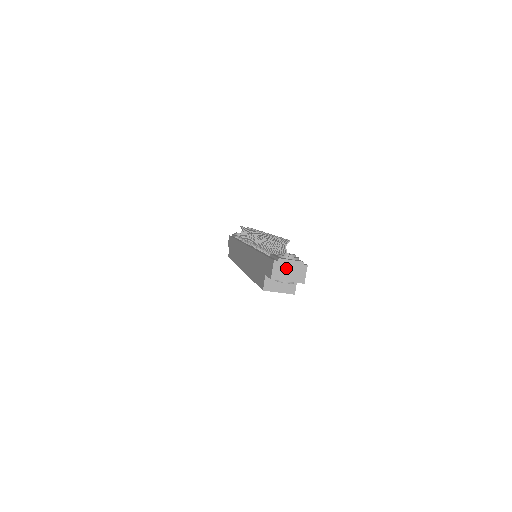
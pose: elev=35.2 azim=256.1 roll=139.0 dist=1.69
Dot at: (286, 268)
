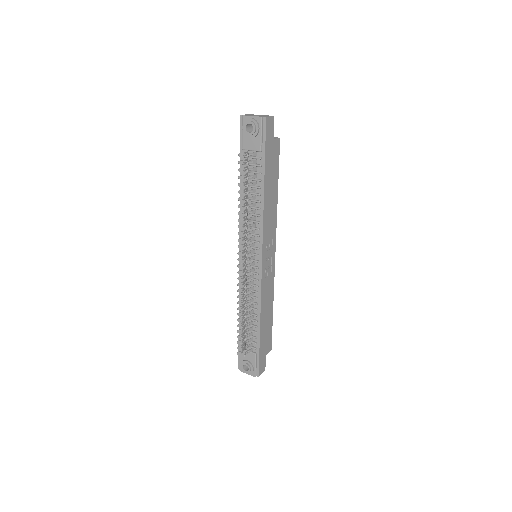
Dot at: occluded
